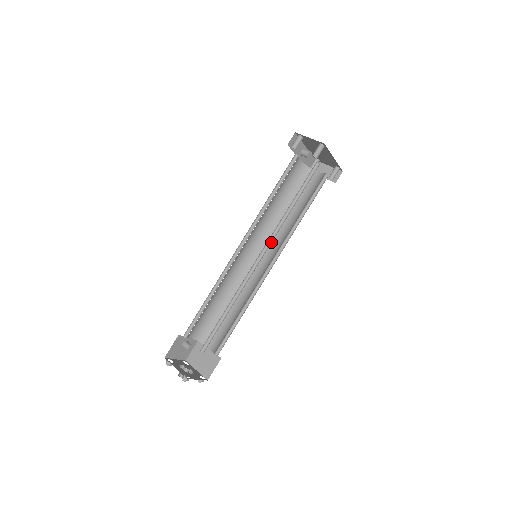
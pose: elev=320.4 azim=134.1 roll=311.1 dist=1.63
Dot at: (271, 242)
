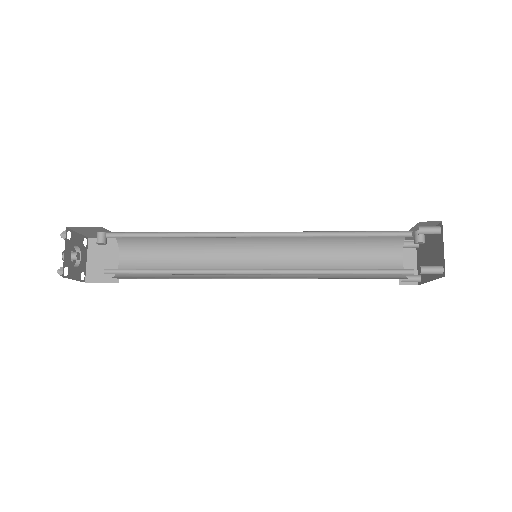
Dot at: (282, 273)
